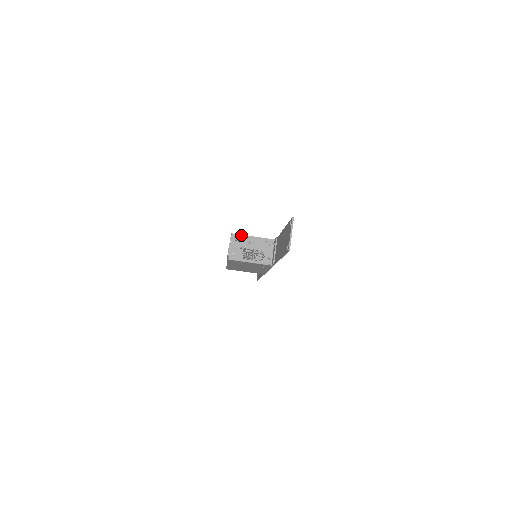
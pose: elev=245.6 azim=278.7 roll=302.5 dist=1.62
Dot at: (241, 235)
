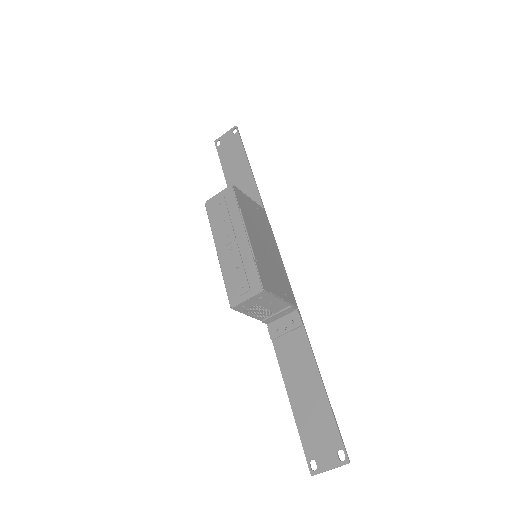
Dot at: (272, 295)
